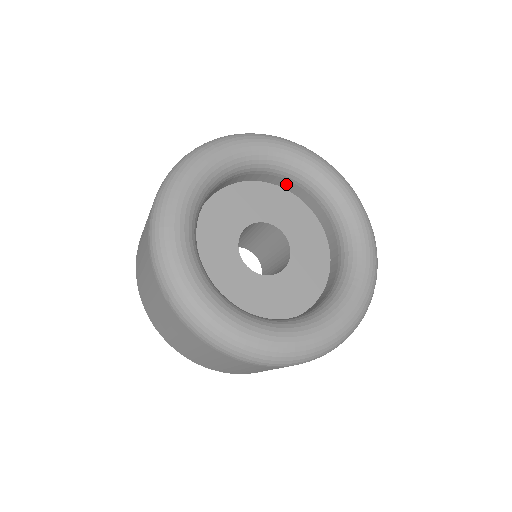
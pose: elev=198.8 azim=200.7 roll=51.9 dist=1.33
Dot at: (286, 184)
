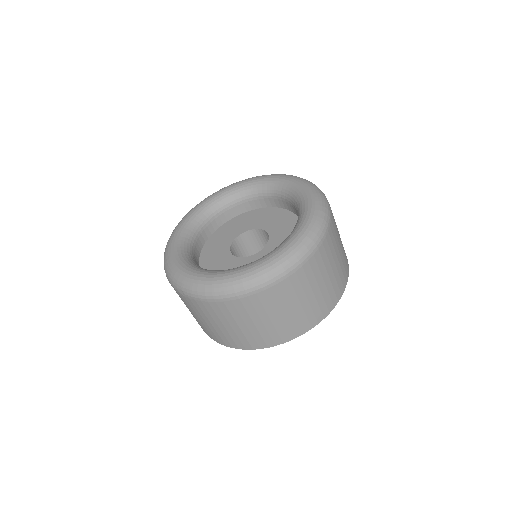
Dot at: (249, 206)
